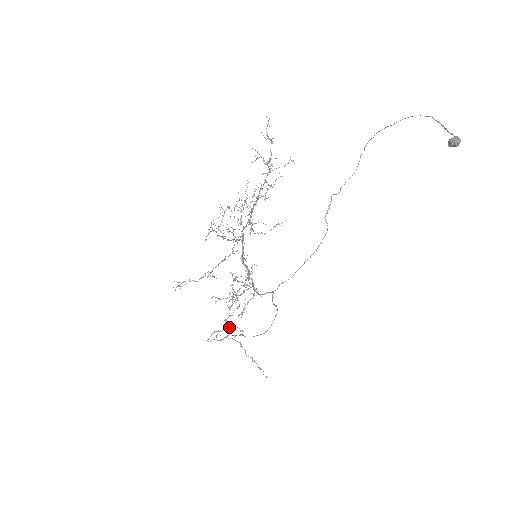
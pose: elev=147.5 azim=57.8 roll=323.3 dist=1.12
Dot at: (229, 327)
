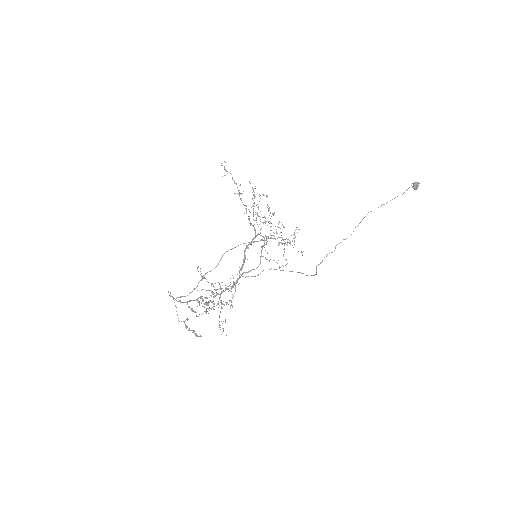
Dot at: (189, 307)
